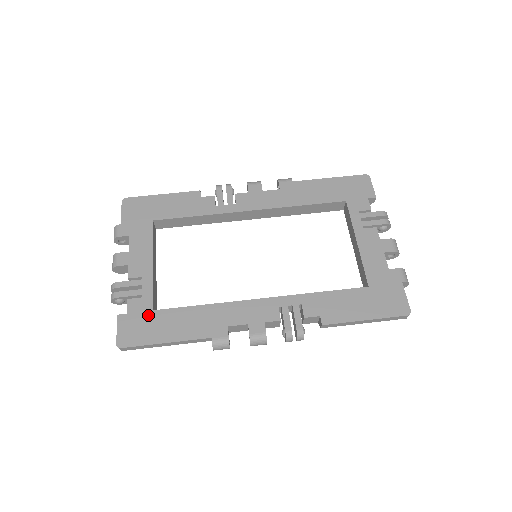
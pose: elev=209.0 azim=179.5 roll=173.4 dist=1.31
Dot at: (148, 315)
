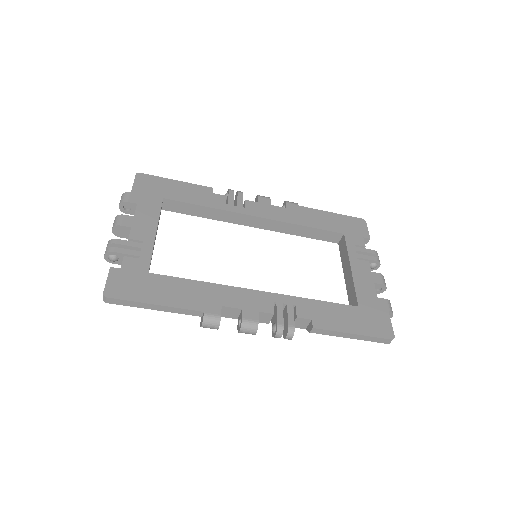
Dot at: (142, 275)
